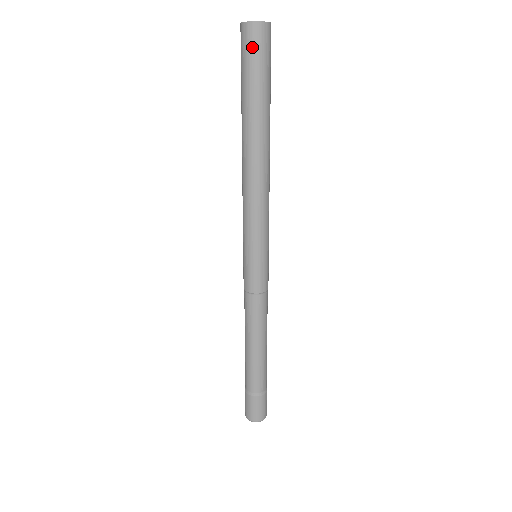
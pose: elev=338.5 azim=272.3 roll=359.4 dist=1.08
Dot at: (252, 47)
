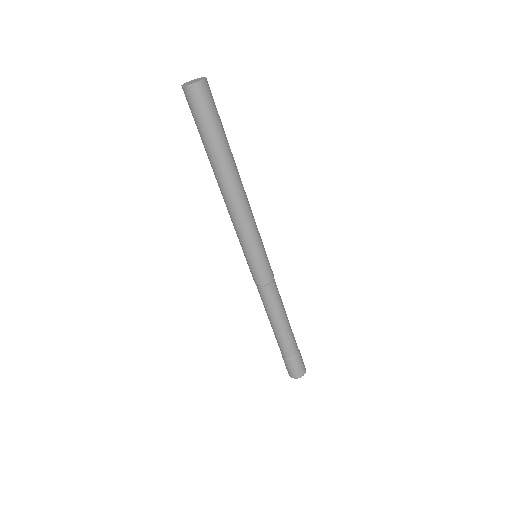
Dot at: (189, 105)
